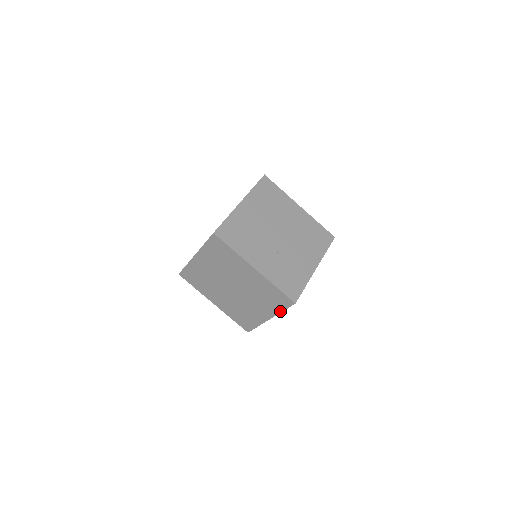
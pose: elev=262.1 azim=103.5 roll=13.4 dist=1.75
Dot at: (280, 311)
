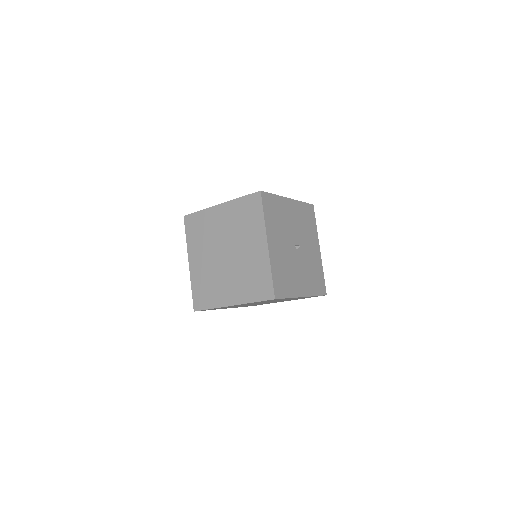
Dot at: occluded
